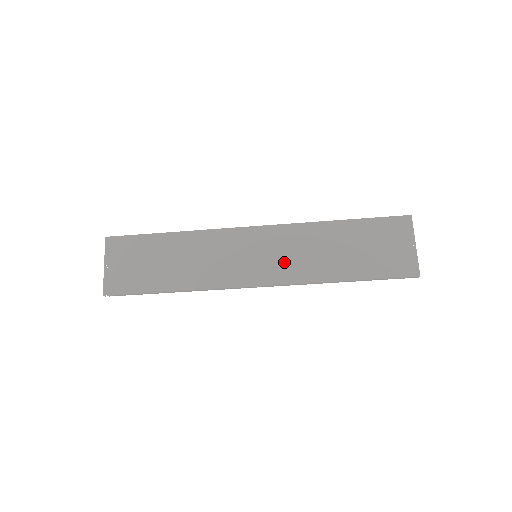
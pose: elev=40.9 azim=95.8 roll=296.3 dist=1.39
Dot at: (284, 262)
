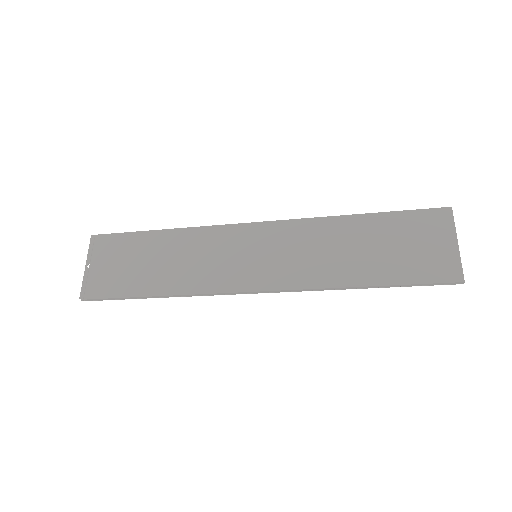
Dot at: (289, 263)
